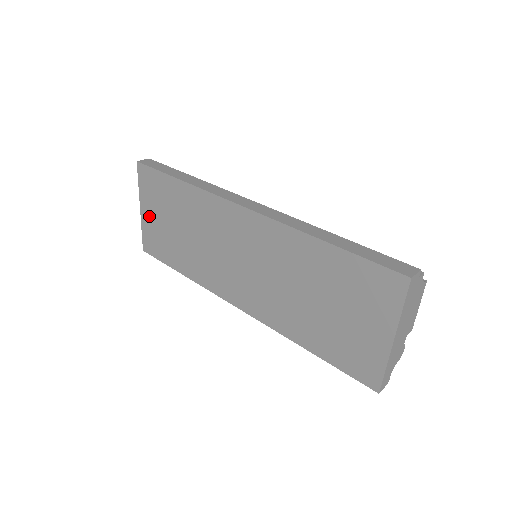
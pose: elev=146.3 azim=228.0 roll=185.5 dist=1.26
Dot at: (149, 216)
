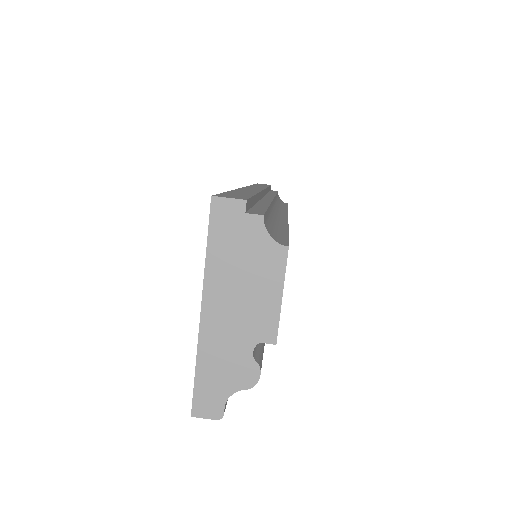
Dot at: occluded
